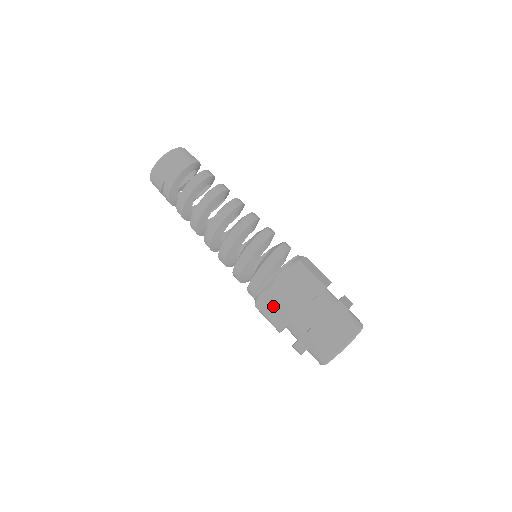
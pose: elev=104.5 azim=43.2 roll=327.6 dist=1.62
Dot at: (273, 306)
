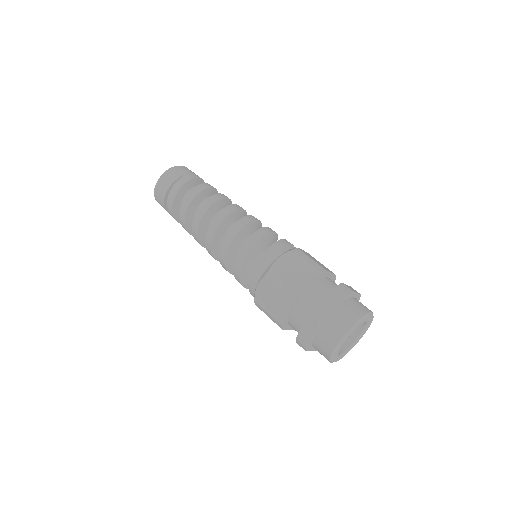
Dot at: (296, 265)
